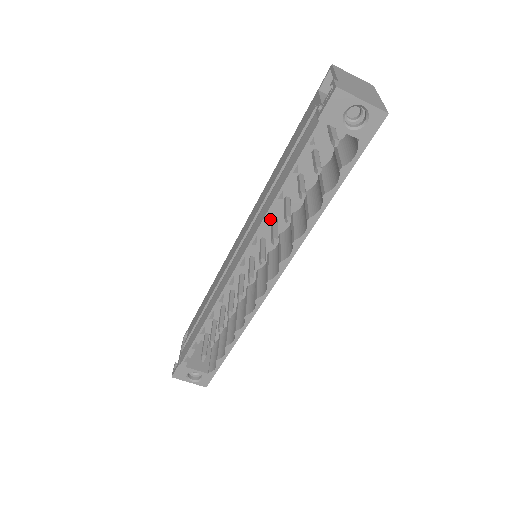
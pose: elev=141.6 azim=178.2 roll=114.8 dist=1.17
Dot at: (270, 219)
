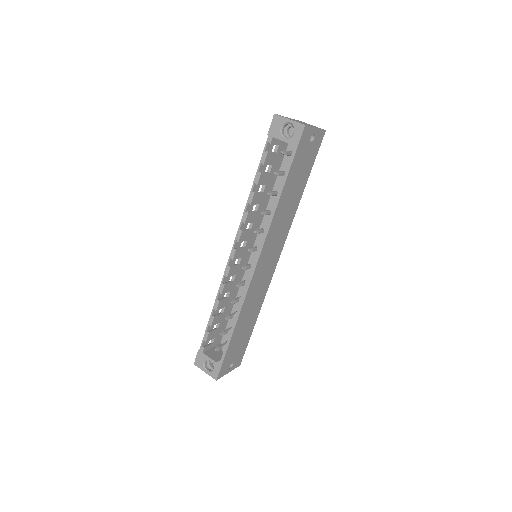
Dot at: occluded
